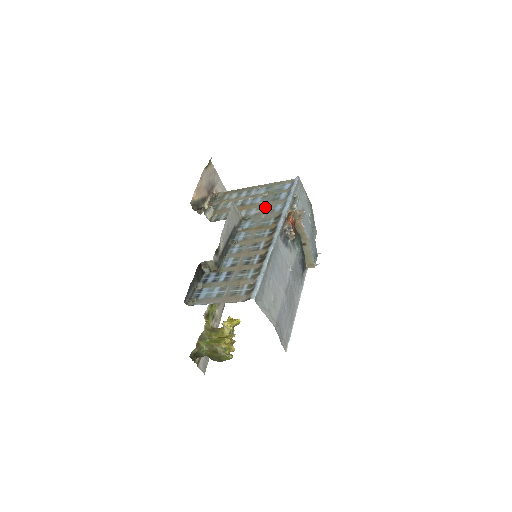
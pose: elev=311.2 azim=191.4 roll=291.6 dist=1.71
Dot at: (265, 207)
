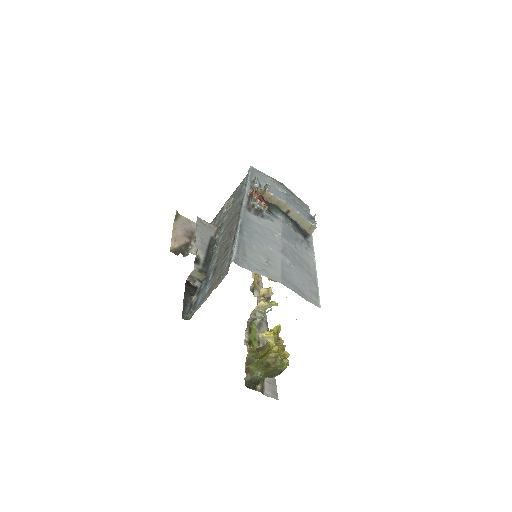
Dot at: (233, 207)
